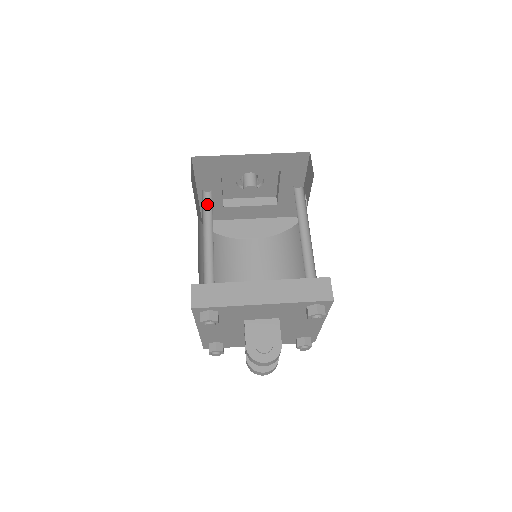
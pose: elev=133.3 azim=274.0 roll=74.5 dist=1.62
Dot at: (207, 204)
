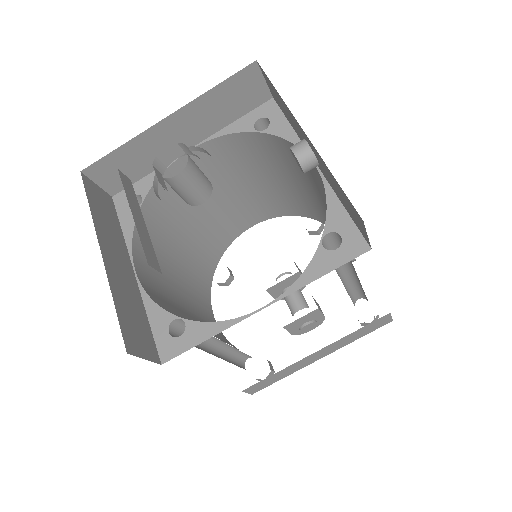
Dot at: occluded
